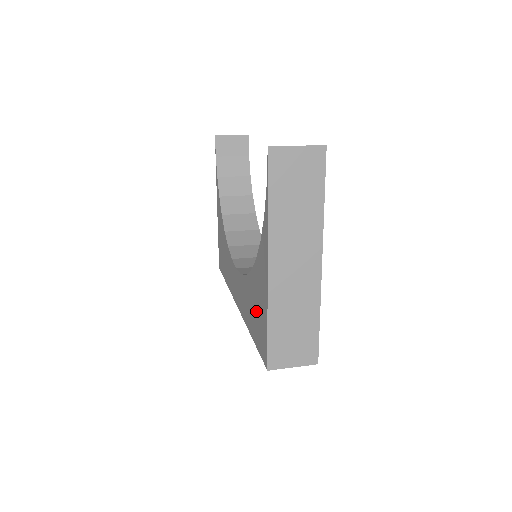
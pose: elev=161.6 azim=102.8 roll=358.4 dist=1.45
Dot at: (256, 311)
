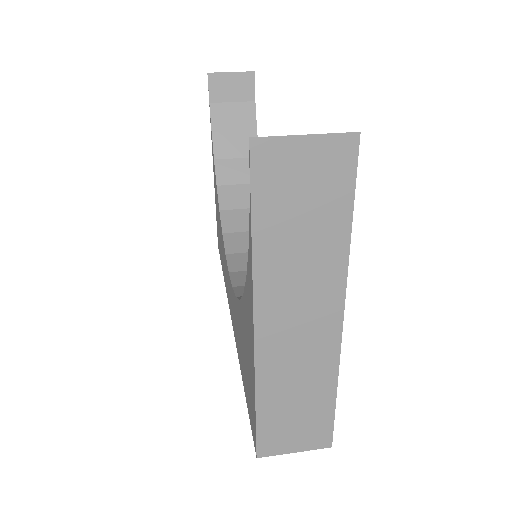
Dot at: (245, 362)
